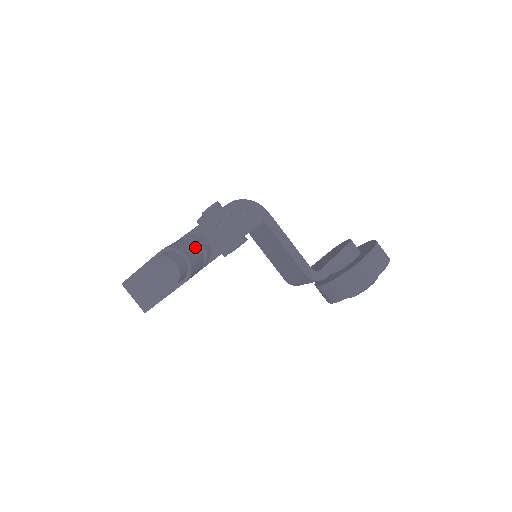
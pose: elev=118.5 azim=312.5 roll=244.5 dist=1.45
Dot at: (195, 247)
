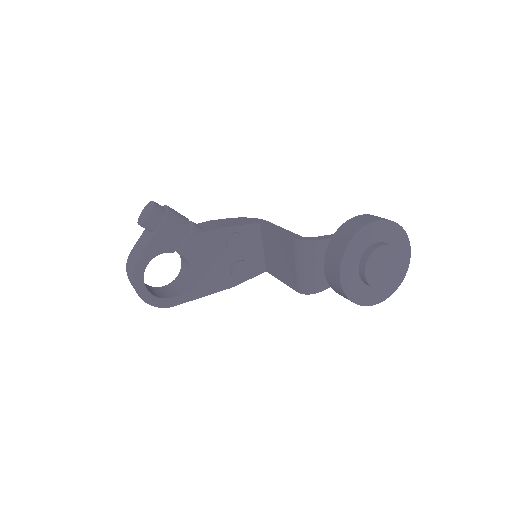
Dot at: (182, 215)
